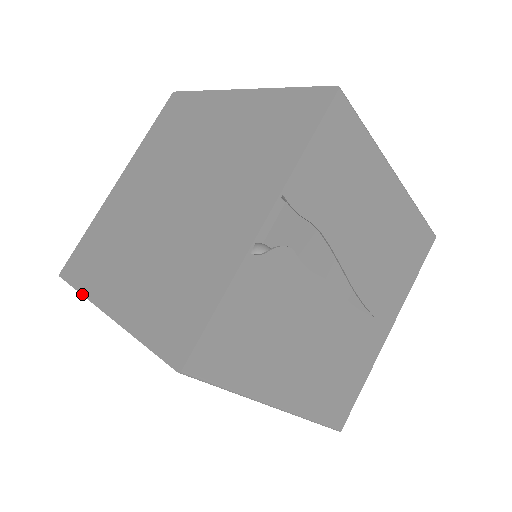
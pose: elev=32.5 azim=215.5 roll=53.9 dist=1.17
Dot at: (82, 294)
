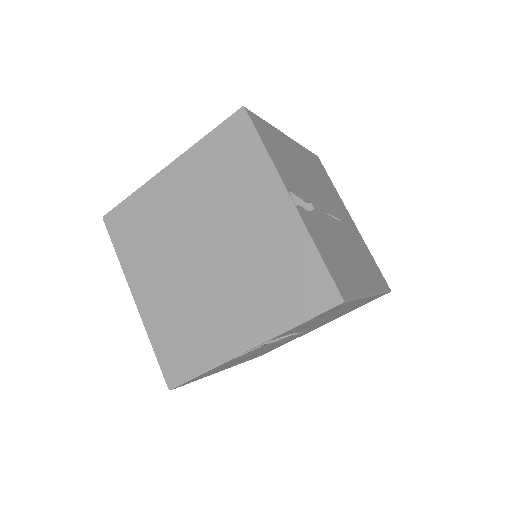
Dot at: occluded
